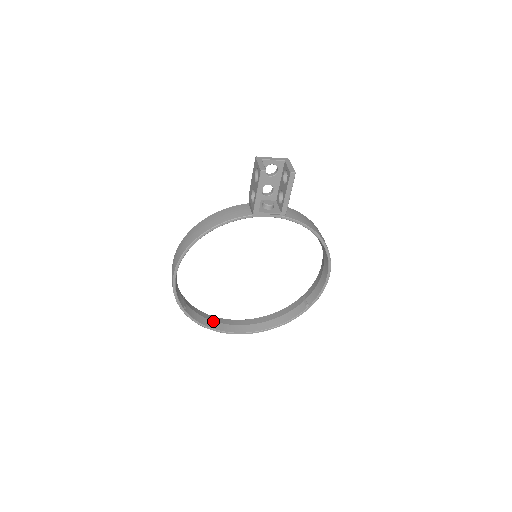
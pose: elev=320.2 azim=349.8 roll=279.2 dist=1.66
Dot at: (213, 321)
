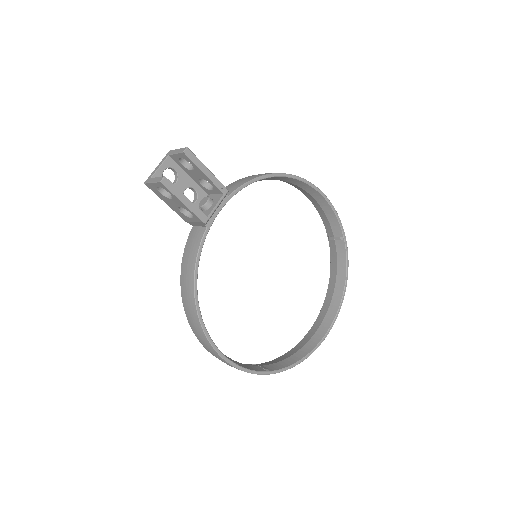
Dot at: (300, 349)
